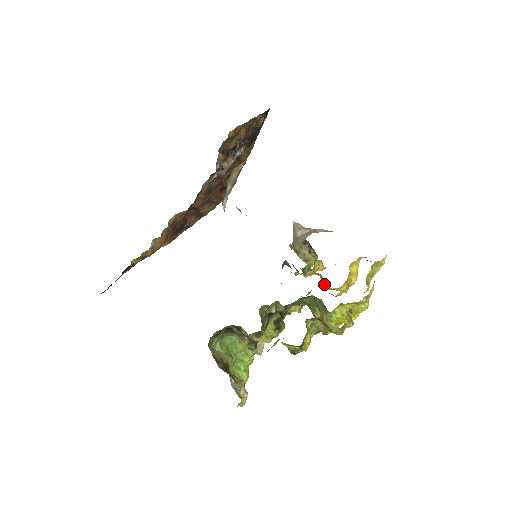
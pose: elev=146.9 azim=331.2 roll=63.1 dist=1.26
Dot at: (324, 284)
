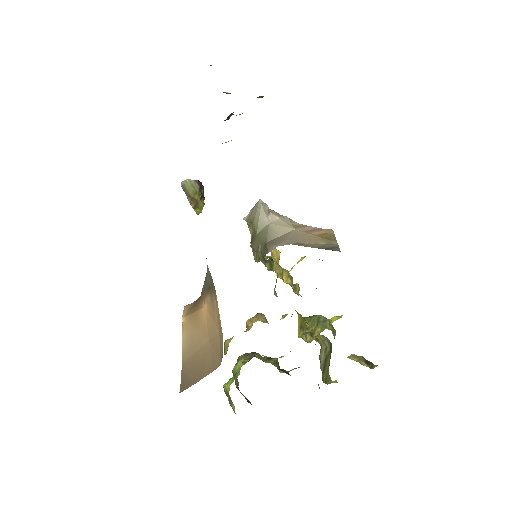
Dot at: (298, 286)
